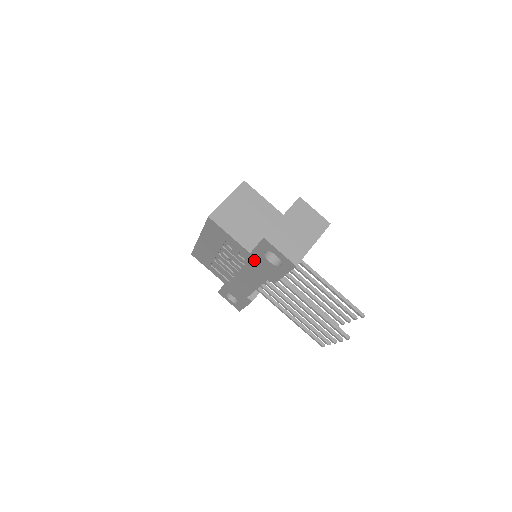
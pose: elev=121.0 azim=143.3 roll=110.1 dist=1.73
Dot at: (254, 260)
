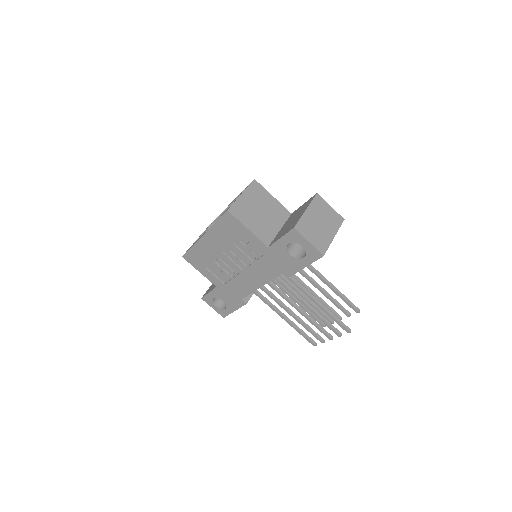
Dot at: (270, 255)
